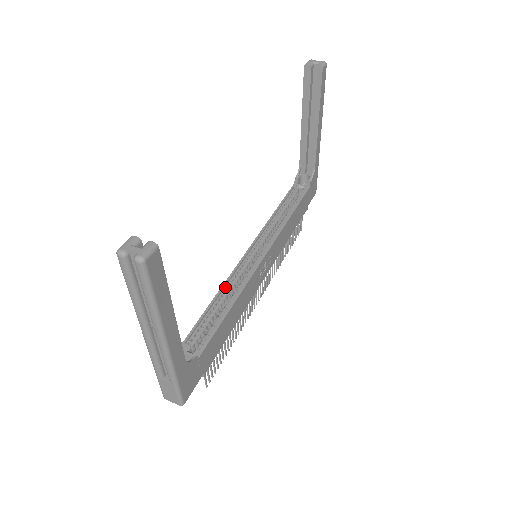
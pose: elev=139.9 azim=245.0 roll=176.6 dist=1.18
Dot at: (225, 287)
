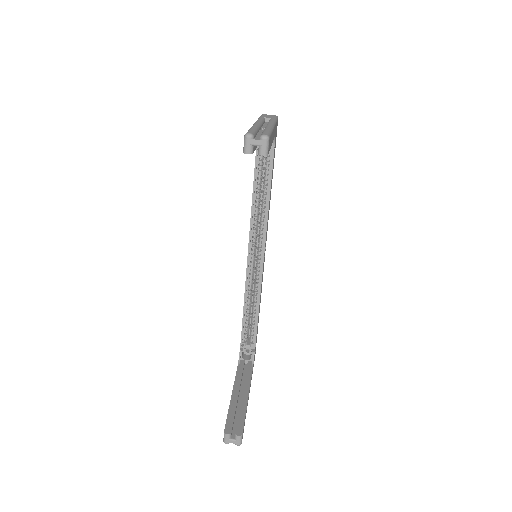
Dot at: (246, 294)
